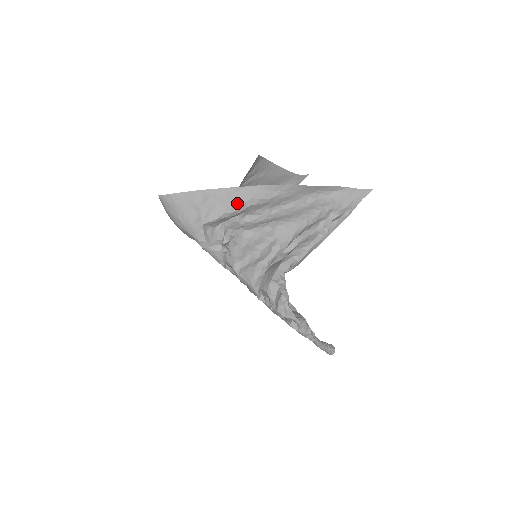
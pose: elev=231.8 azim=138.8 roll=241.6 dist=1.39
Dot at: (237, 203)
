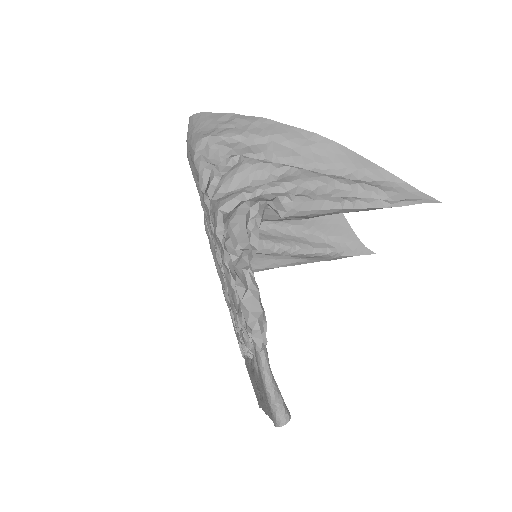
Dot at: (260, 132)
